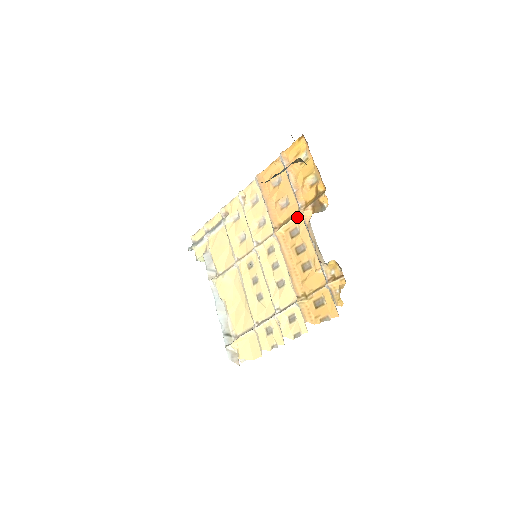
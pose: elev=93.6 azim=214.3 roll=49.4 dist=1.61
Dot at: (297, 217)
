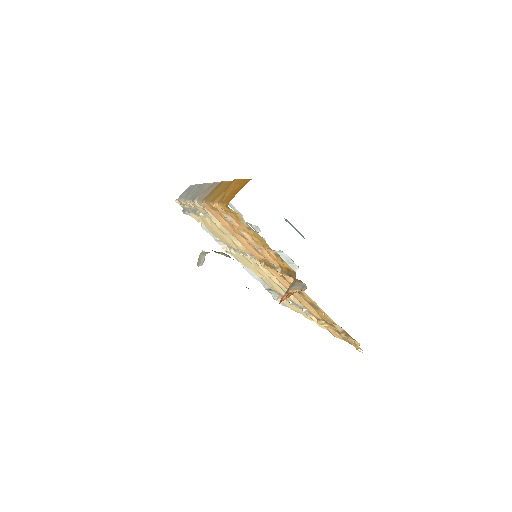
Dot at: occluded
